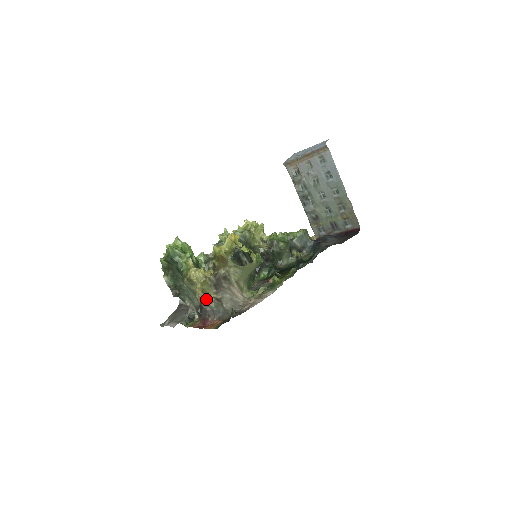
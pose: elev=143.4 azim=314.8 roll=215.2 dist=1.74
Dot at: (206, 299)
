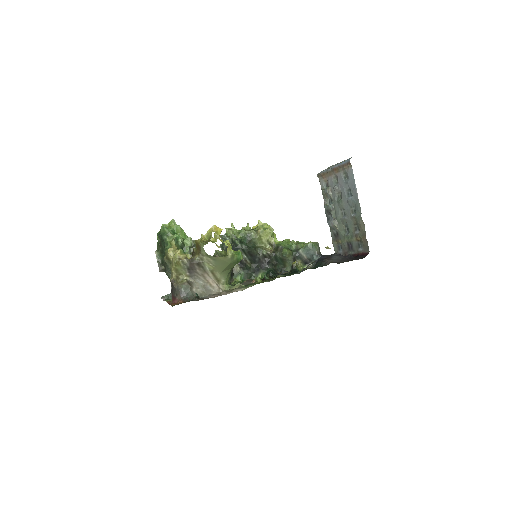
Dot at: (179, 279)
